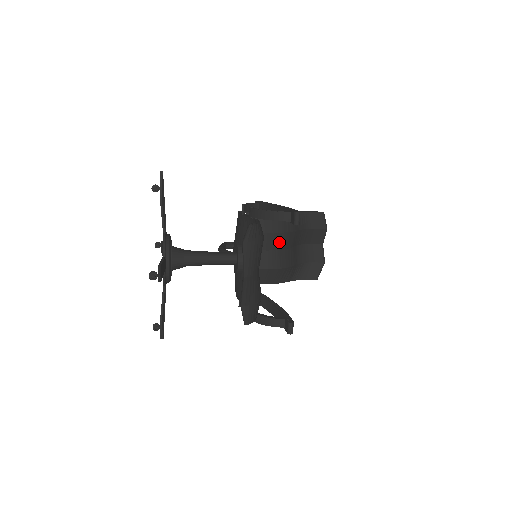
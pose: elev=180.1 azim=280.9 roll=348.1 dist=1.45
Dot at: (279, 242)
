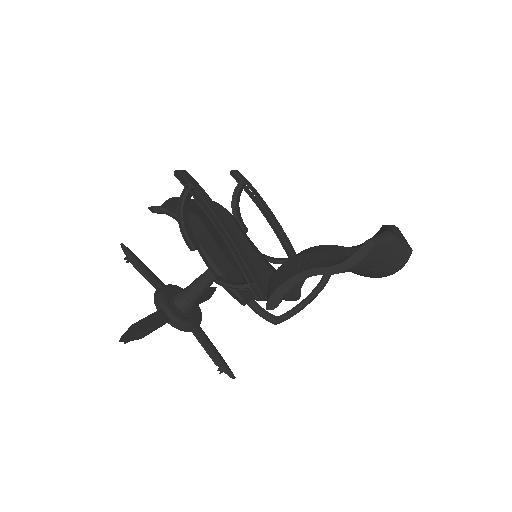
Dot at: occluded
